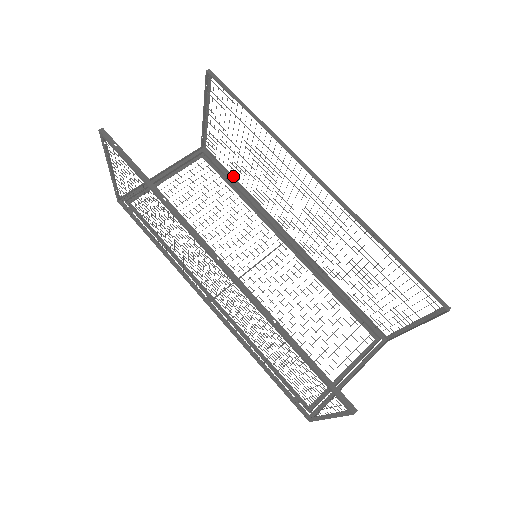
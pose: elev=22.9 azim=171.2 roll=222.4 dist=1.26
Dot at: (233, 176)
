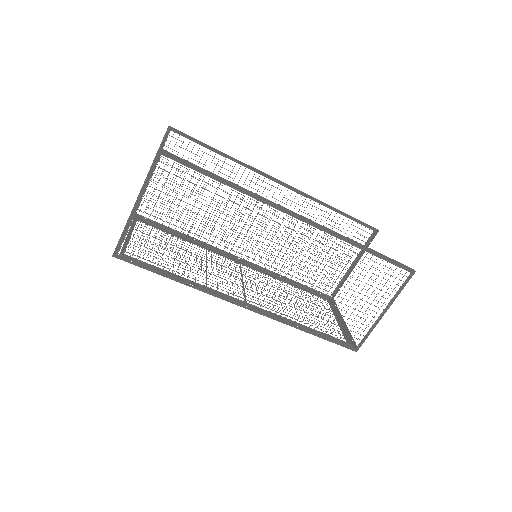
Dot at: (171, 228)
